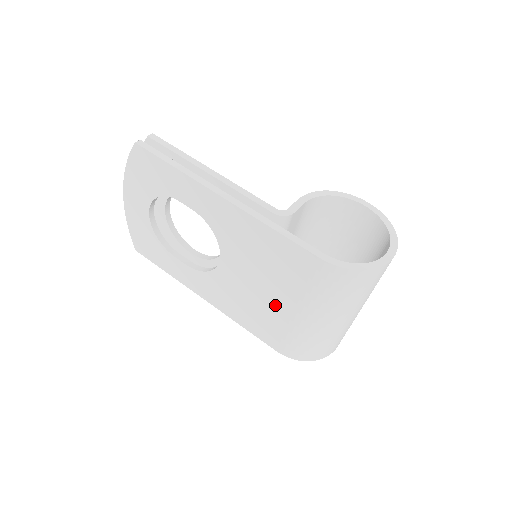
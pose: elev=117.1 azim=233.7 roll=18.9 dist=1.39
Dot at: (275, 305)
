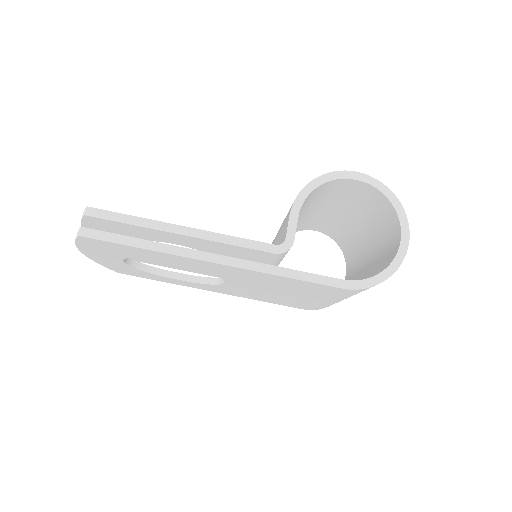
Dot at: (297, 298)
